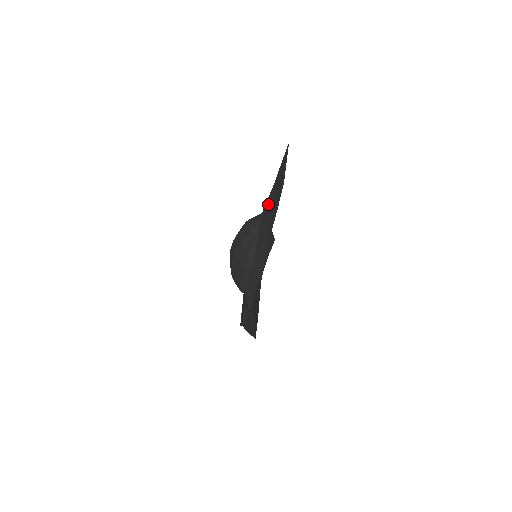
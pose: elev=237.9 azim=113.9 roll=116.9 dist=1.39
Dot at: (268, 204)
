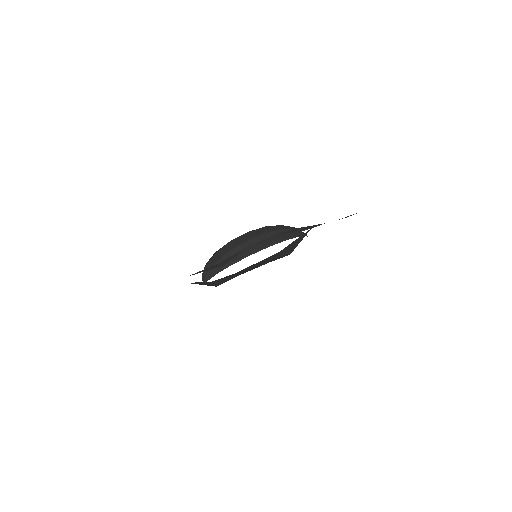
Dot at: occluded
